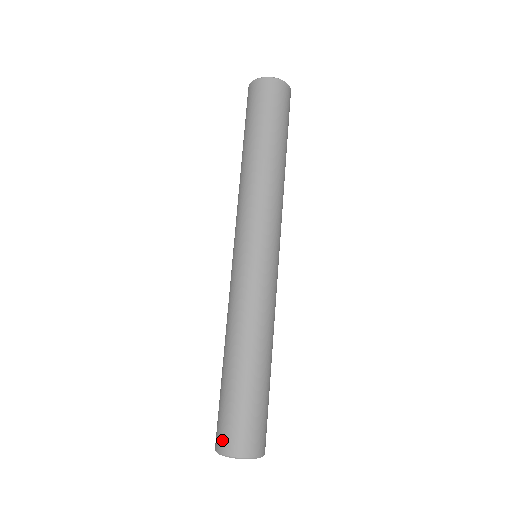
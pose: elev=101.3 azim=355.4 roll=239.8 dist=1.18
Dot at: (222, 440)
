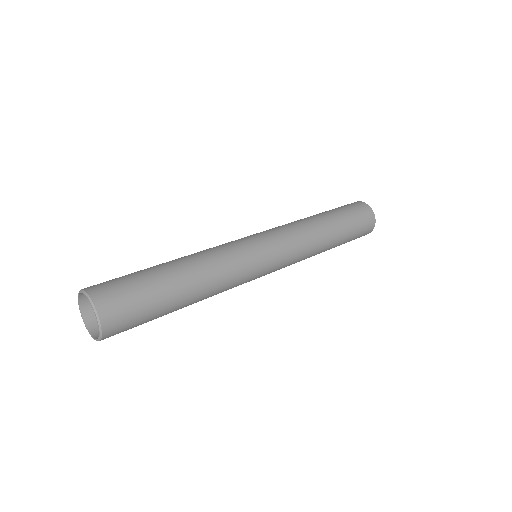
Dot at: occluded
